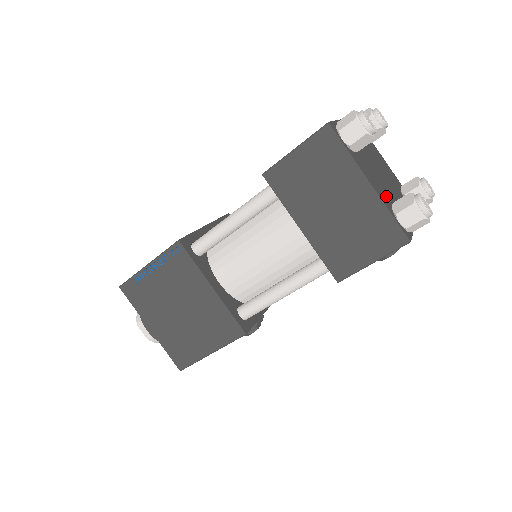
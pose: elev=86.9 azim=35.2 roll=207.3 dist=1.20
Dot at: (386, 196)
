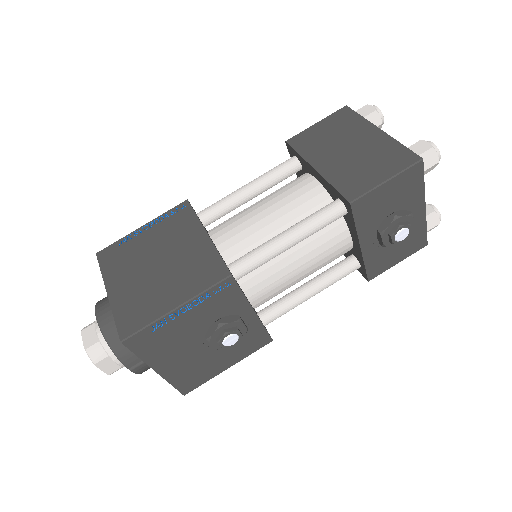
Dot at: occluded
